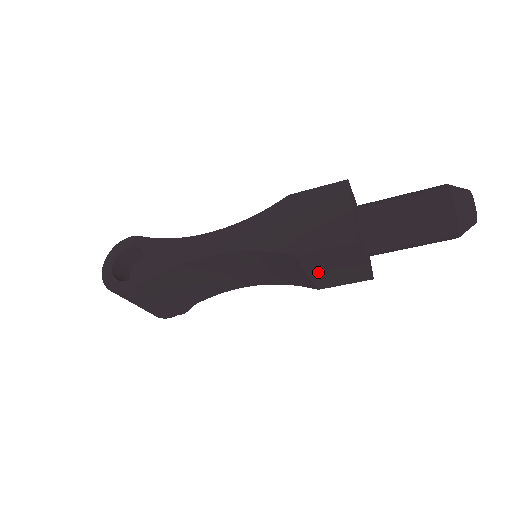
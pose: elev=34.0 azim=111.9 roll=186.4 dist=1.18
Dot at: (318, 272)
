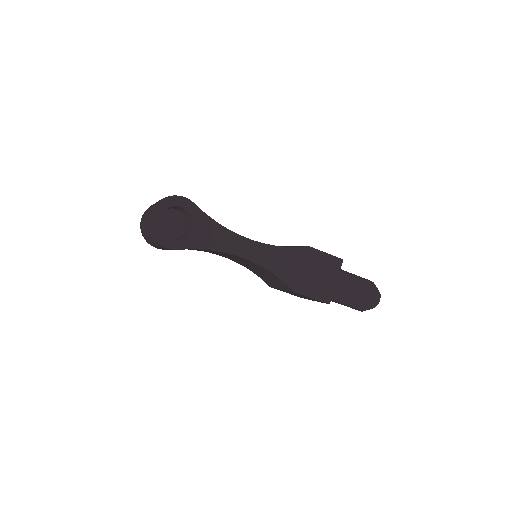
Dot at: occluded
